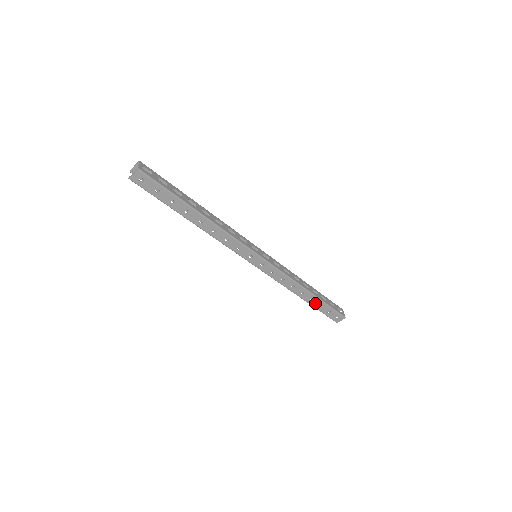
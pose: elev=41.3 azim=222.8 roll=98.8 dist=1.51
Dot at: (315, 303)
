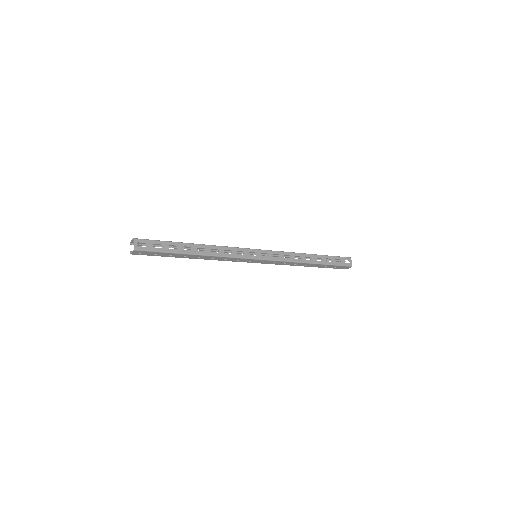
Dot at: (320, 266)
